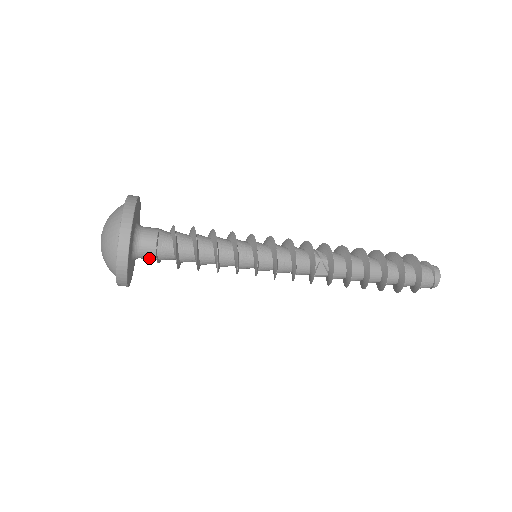
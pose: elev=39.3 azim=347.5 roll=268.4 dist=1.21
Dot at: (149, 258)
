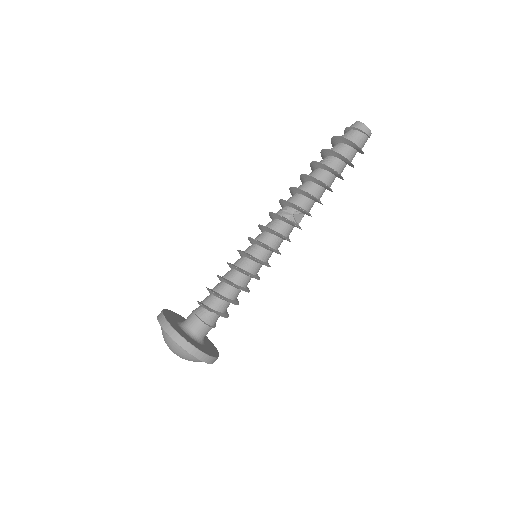
Dot at: occluded
